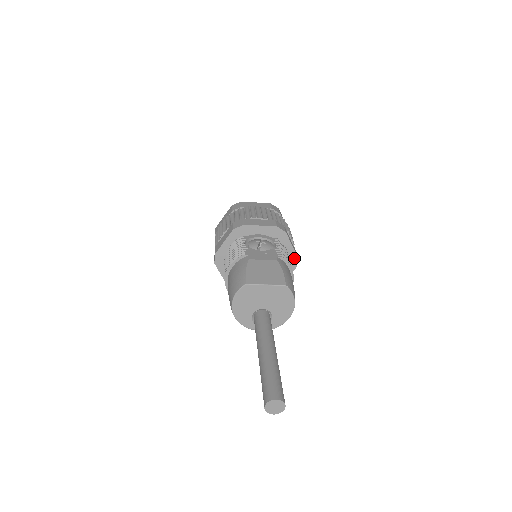
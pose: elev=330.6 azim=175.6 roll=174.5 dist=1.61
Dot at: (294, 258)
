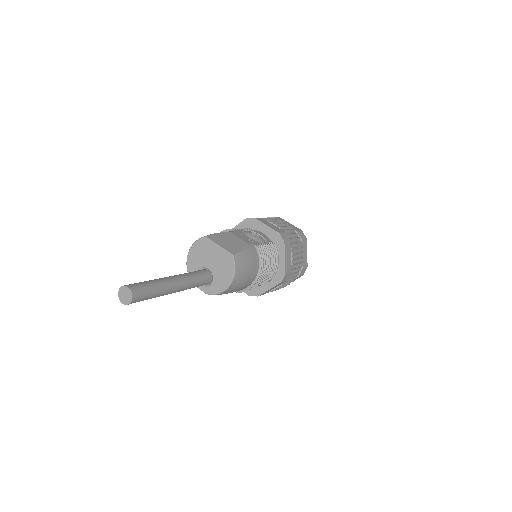
Dot at: (282, 272)
